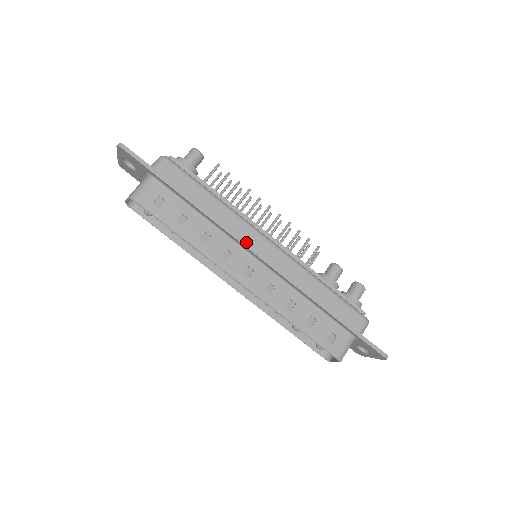
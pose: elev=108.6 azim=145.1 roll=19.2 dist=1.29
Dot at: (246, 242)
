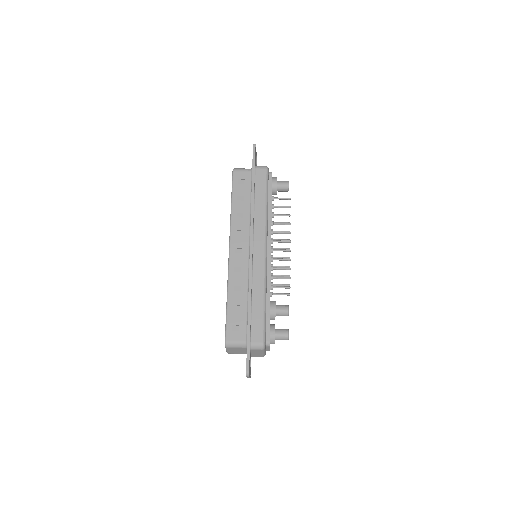
Dot at: (253, 235)
